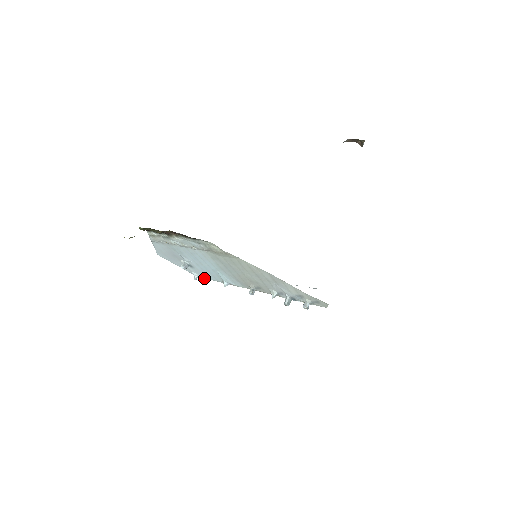
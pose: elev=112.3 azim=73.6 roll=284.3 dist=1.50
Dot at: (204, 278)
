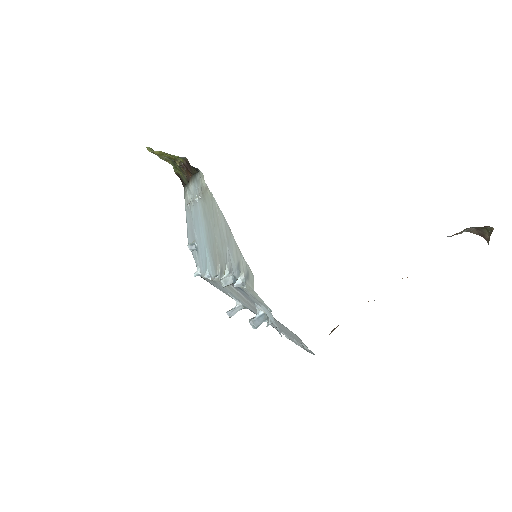
Dot at: (202, 276)
